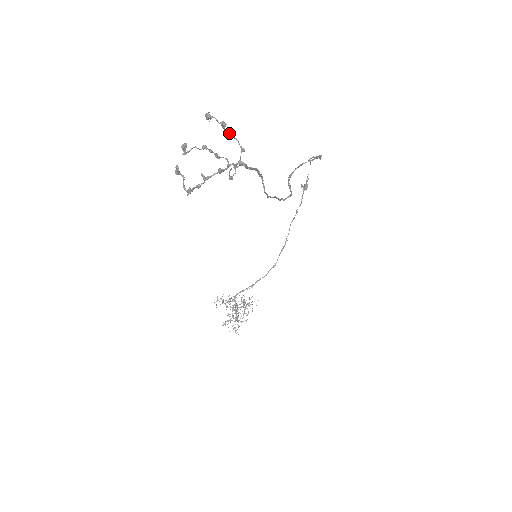
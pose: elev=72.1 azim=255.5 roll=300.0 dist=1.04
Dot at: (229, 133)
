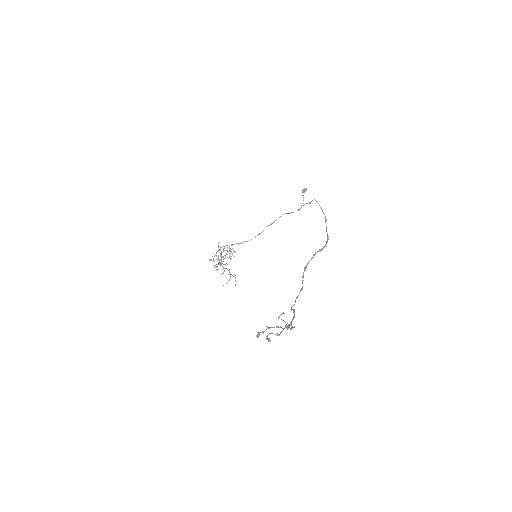
Dot at: (292, 328)
